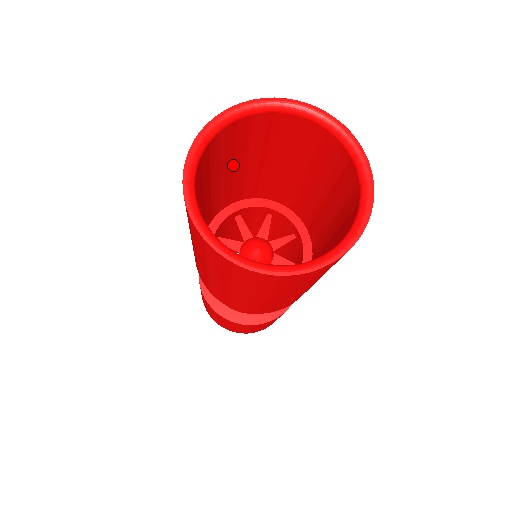
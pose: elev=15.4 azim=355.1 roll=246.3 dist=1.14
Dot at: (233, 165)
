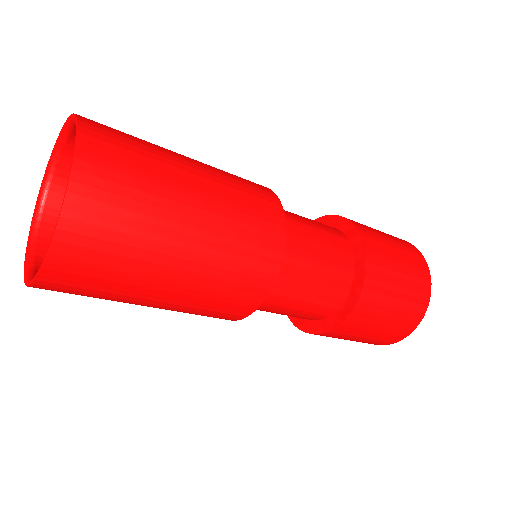
Dot at: occluded
